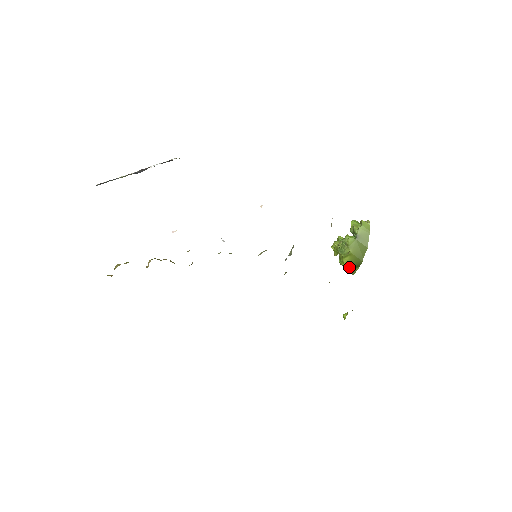
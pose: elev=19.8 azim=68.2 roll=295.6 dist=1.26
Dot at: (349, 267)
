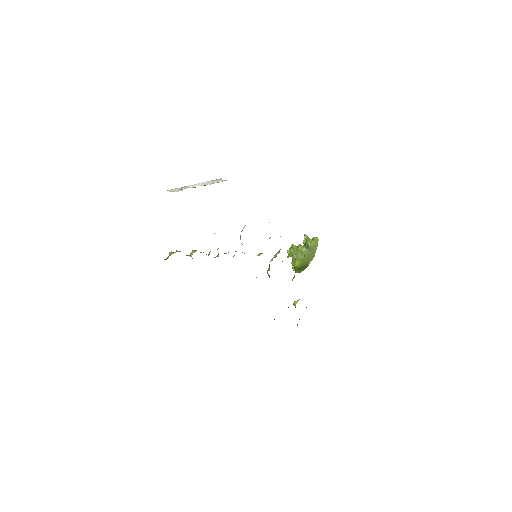
Dot at: (298, 268)
